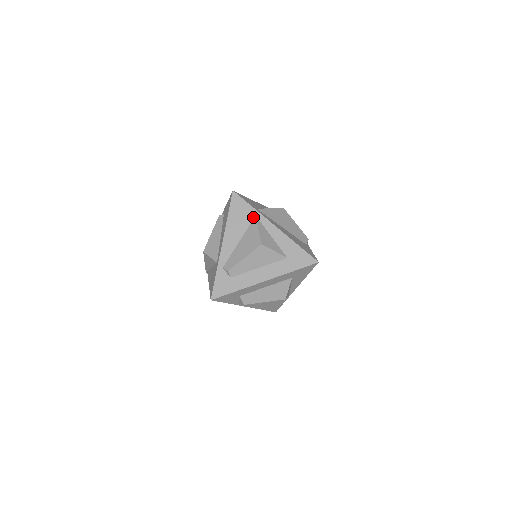
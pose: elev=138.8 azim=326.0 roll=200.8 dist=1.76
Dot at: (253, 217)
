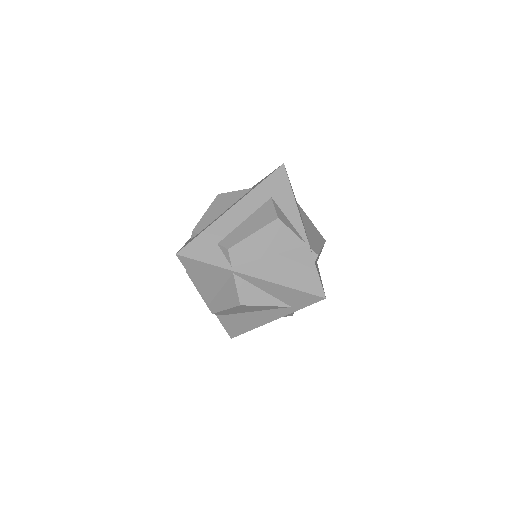
Dot at: occluded
